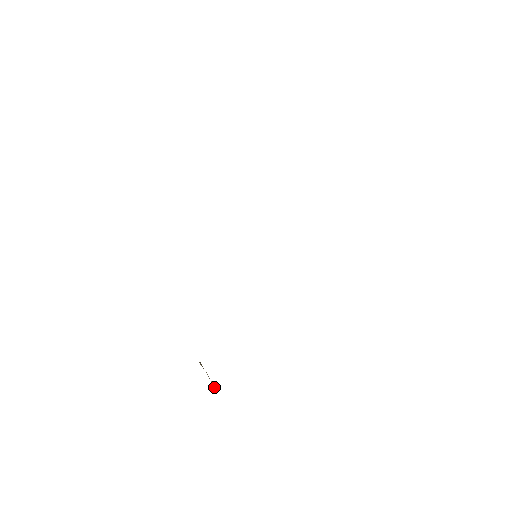
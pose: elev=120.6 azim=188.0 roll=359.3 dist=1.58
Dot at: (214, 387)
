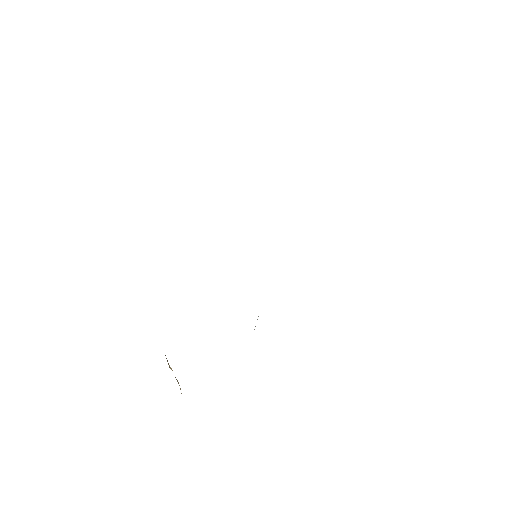
Dot at: (180, 388)
